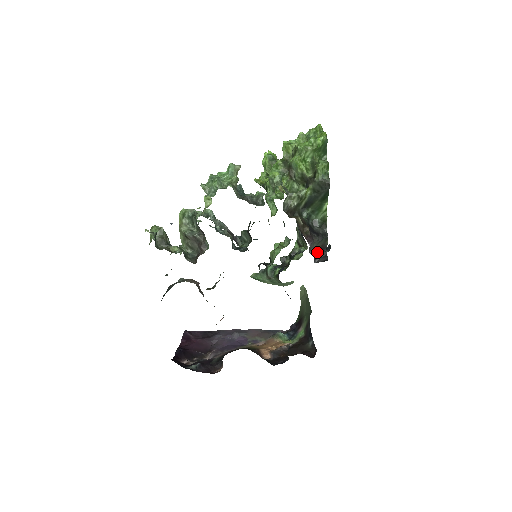
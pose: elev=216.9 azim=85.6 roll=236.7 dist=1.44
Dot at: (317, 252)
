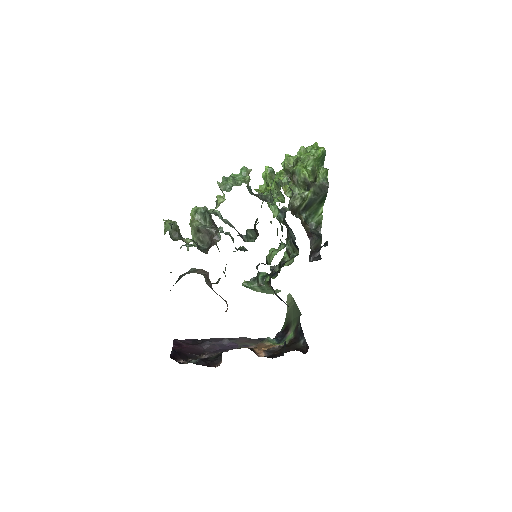
Dot at: (312, 252)
